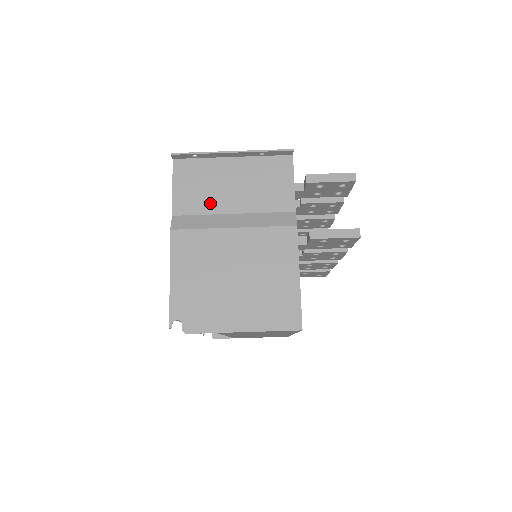
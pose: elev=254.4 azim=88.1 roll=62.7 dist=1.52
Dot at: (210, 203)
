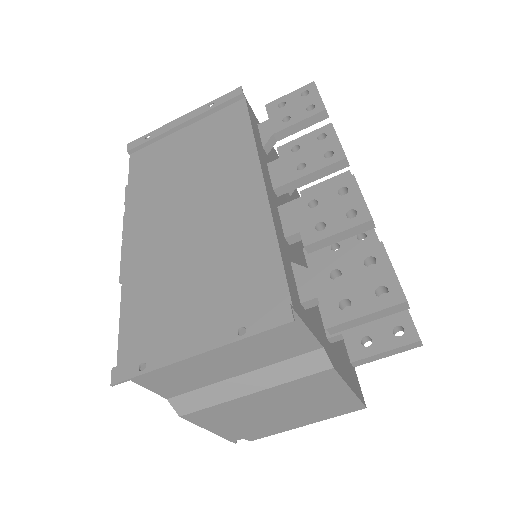
Dot at: (203, 379)
